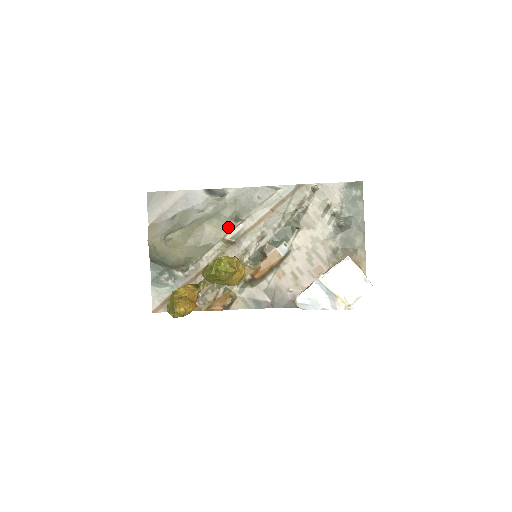
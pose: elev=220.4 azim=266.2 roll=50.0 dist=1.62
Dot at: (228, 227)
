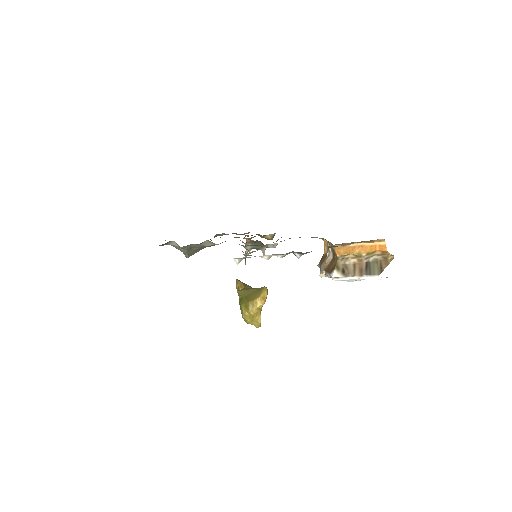
Dot at: occluded
